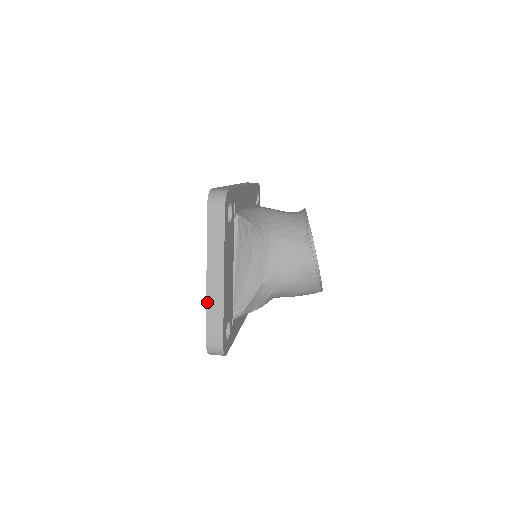
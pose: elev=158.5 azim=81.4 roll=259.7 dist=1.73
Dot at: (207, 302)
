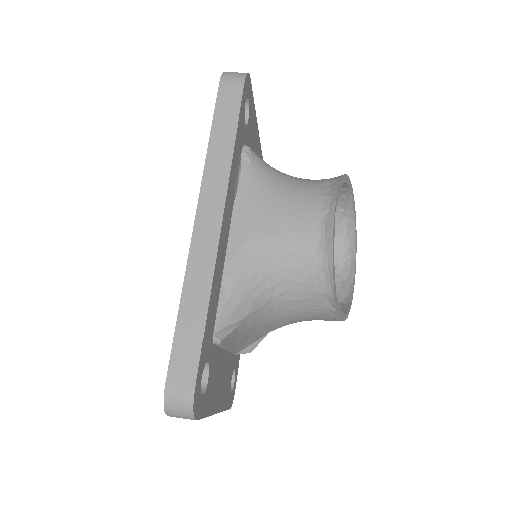
Dot at: occluded
